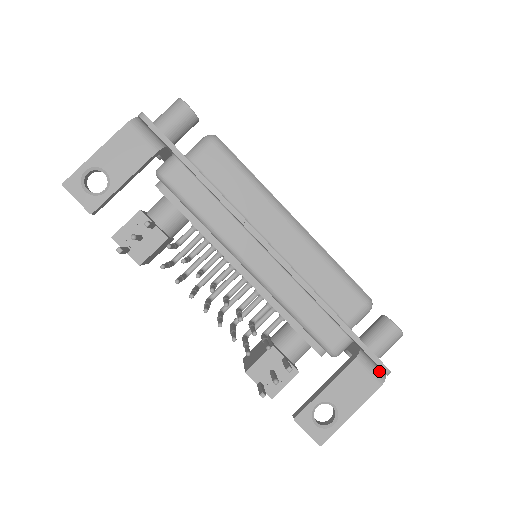
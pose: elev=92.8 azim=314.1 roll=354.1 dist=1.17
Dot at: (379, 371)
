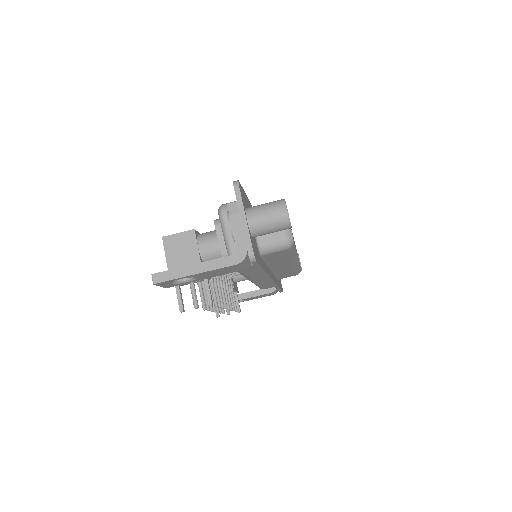
Dot at: occluded
